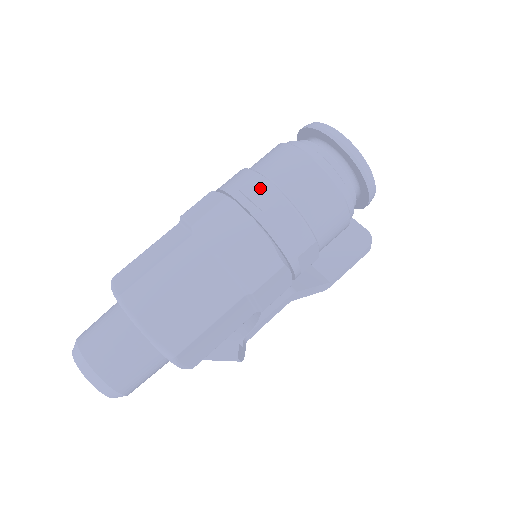
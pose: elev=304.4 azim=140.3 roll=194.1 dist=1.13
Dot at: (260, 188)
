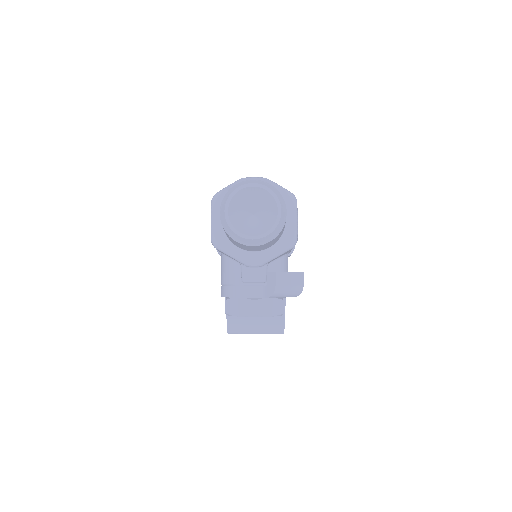
Dot at: occluded
